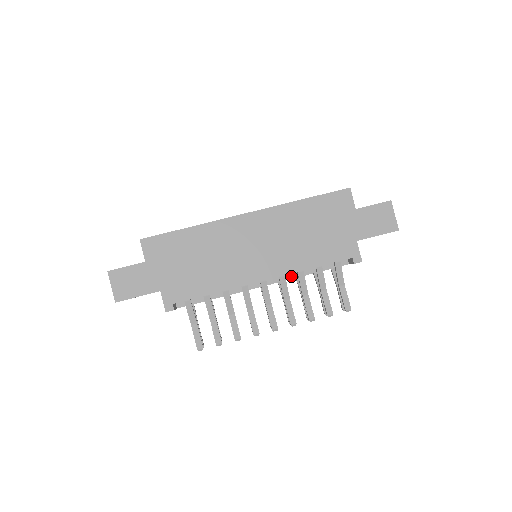
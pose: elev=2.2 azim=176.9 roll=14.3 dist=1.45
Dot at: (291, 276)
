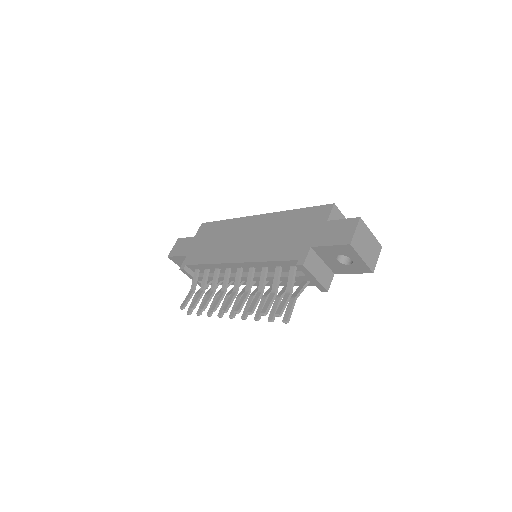
Dot at: occluded
